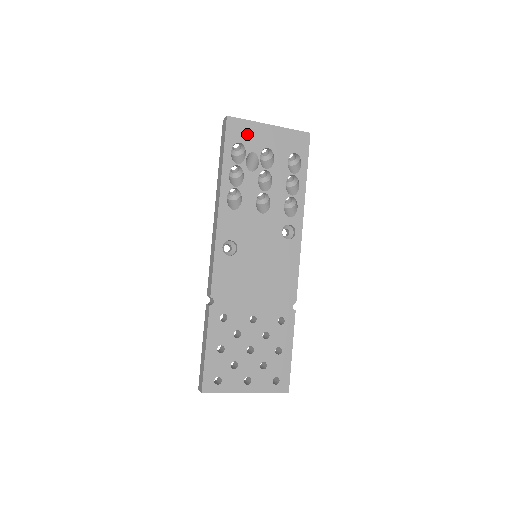
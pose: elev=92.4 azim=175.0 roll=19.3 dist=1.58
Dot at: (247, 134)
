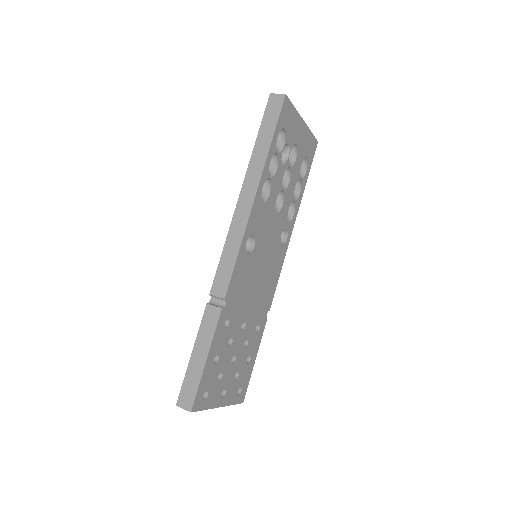
Dot at: (290, 122)
